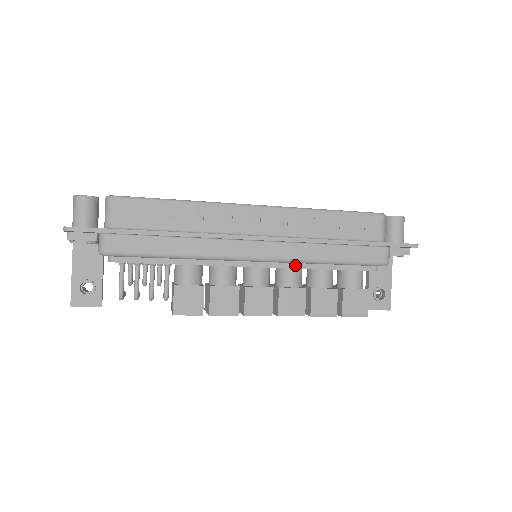
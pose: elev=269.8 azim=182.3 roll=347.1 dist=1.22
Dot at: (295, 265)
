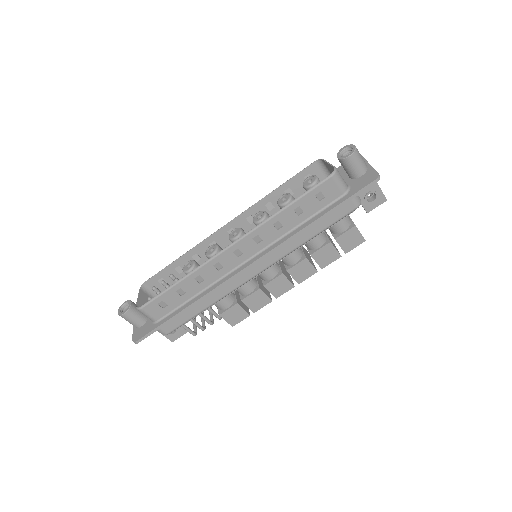
Dot at: occluded
